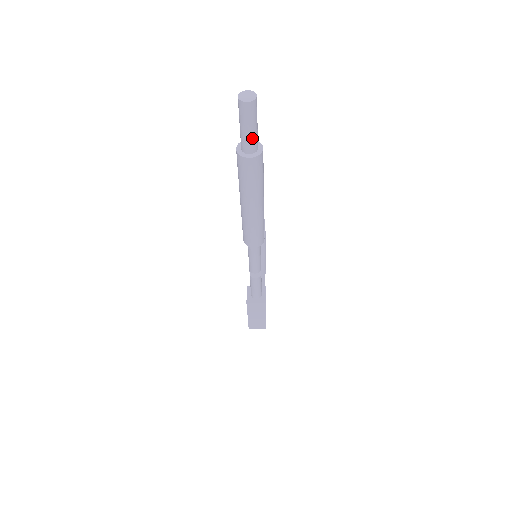
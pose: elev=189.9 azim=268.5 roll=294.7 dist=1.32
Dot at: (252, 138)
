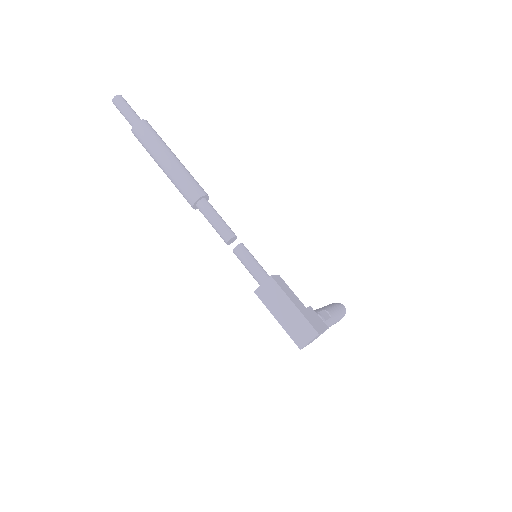
Dot at: (131, 115)
